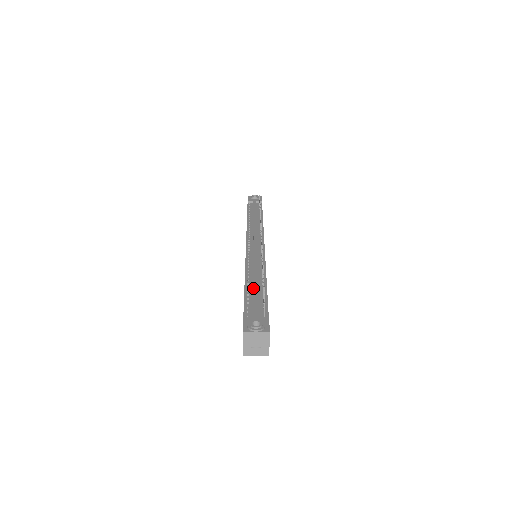
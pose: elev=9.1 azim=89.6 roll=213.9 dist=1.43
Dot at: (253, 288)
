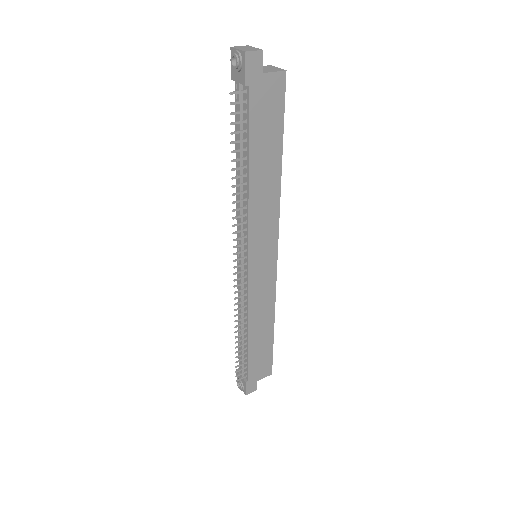
Dot at: occluded
